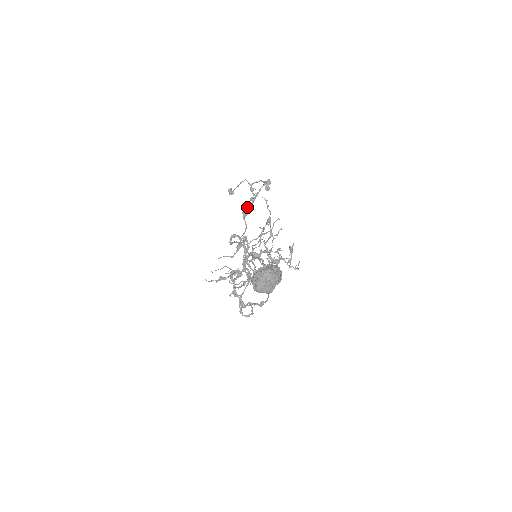
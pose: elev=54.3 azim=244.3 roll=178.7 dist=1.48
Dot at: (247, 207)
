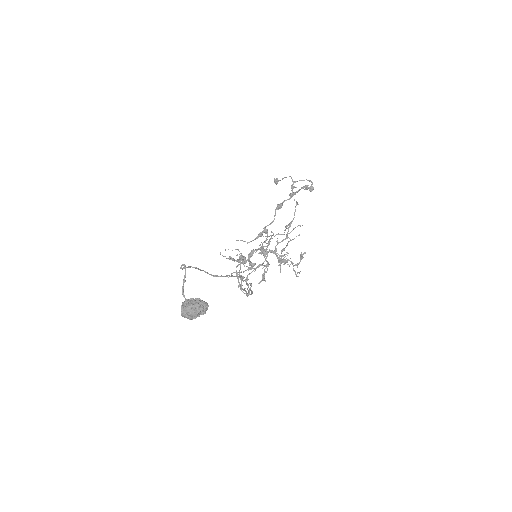
Dot at: (283, 201)
